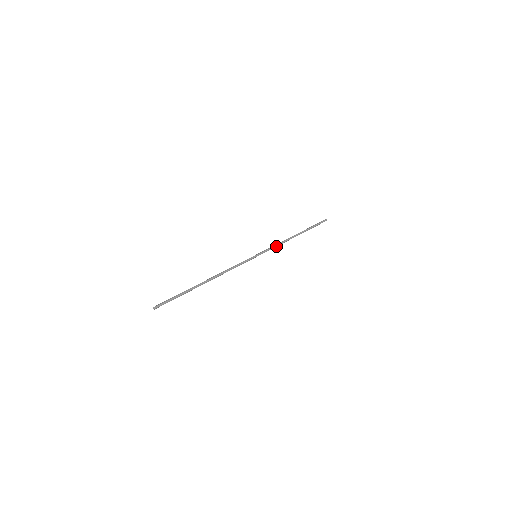
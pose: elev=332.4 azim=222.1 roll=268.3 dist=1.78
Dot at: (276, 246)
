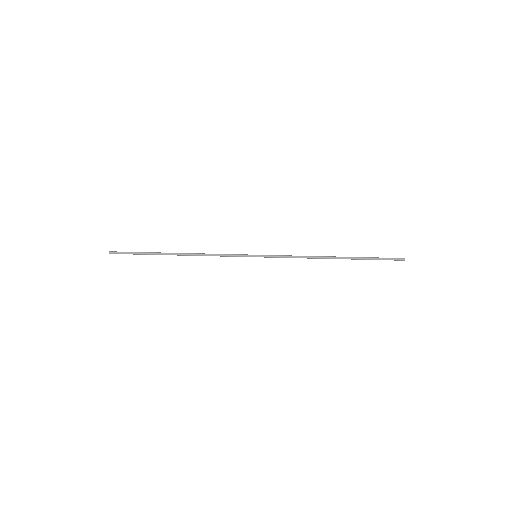
Dot at: (292, 257)
